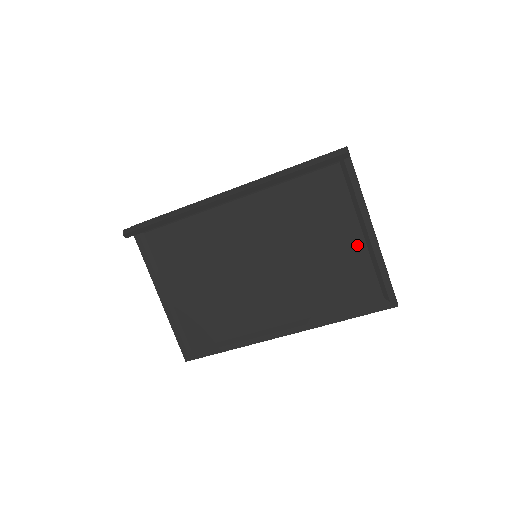
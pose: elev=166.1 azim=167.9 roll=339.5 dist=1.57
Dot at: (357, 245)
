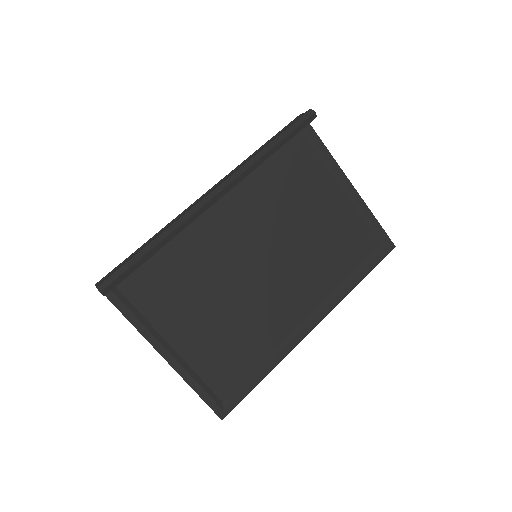
Dot at: (343, 204)
